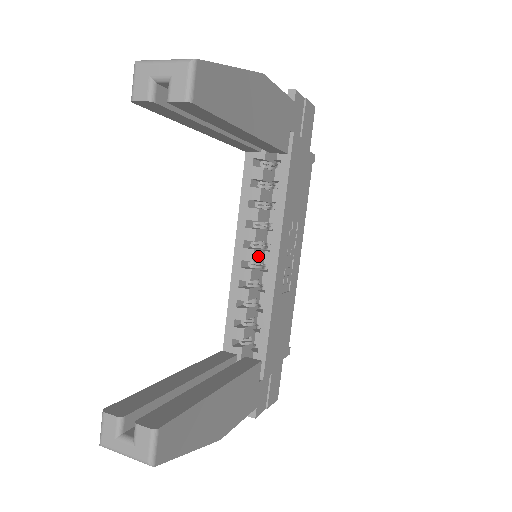
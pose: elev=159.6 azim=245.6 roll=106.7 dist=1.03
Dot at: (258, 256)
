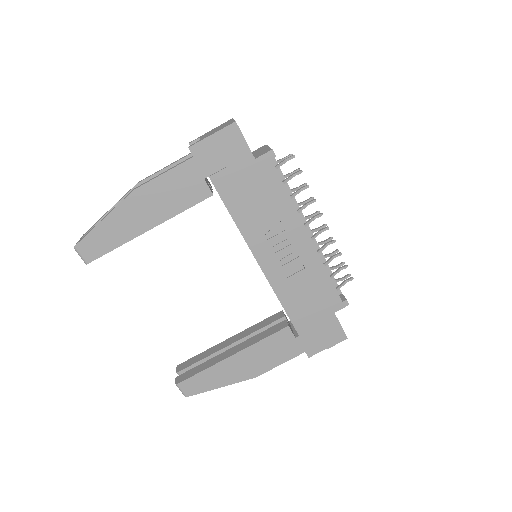
Dot at: occluded
